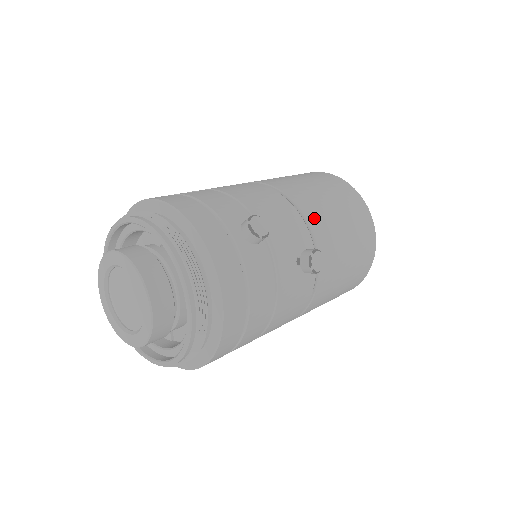
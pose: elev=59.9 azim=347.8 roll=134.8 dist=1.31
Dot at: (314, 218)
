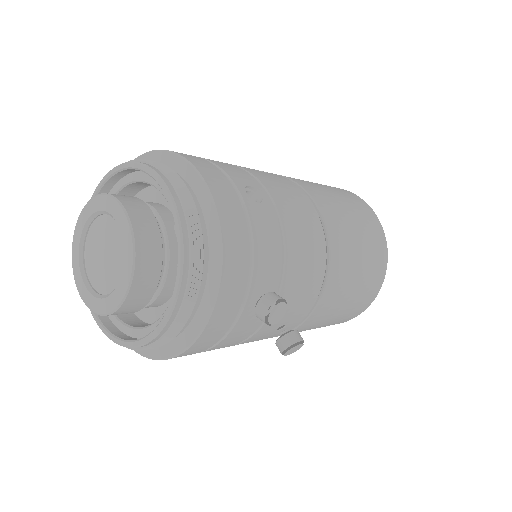
Dot at: (330, 294)
